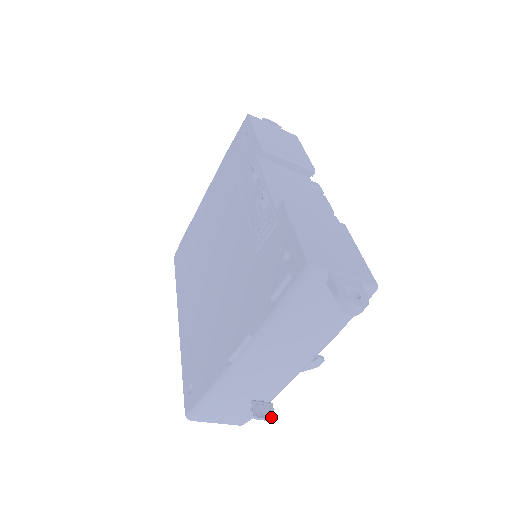
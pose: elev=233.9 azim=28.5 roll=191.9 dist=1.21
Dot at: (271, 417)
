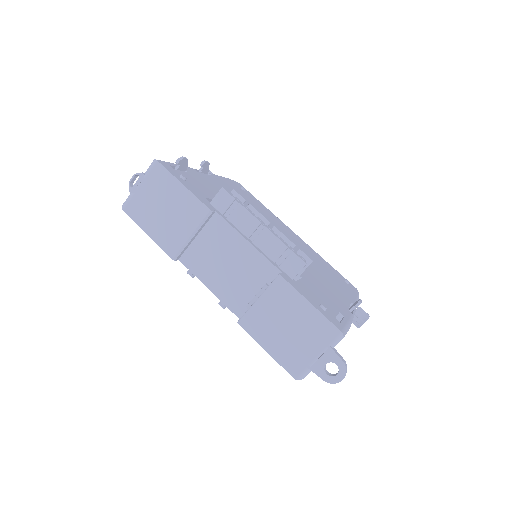
Dot at: (366, 319)
